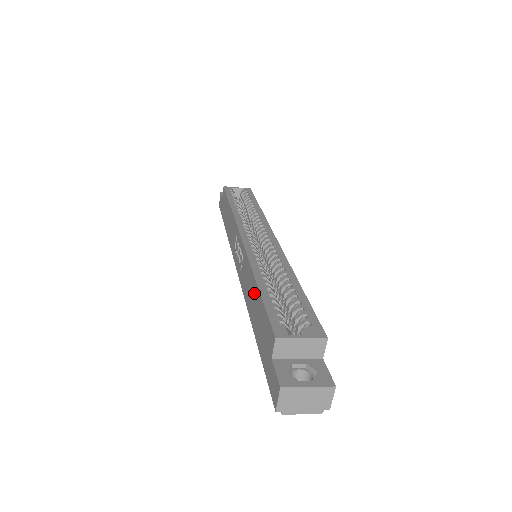
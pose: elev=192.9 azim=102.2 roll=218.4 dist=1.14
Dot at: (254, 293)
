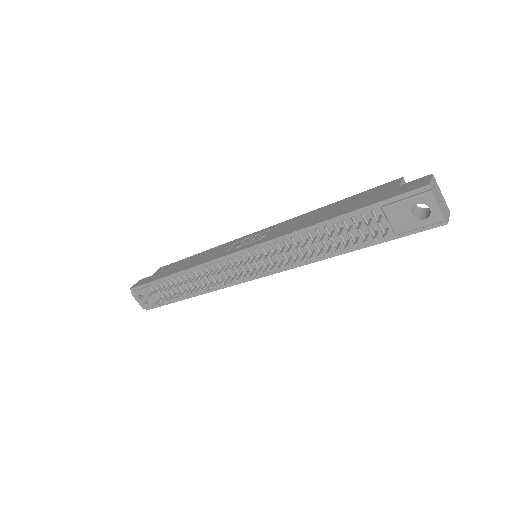
Dot at: (324, 210)
